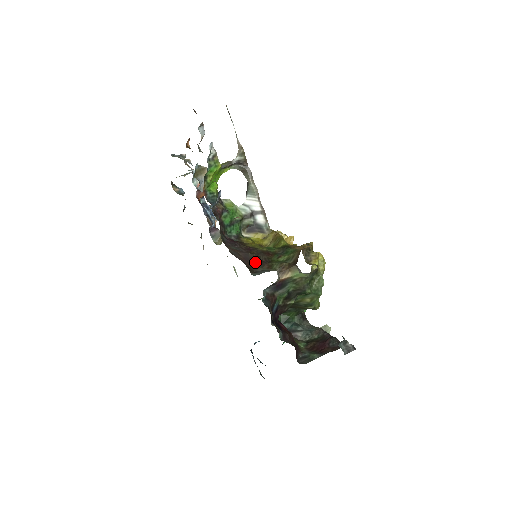
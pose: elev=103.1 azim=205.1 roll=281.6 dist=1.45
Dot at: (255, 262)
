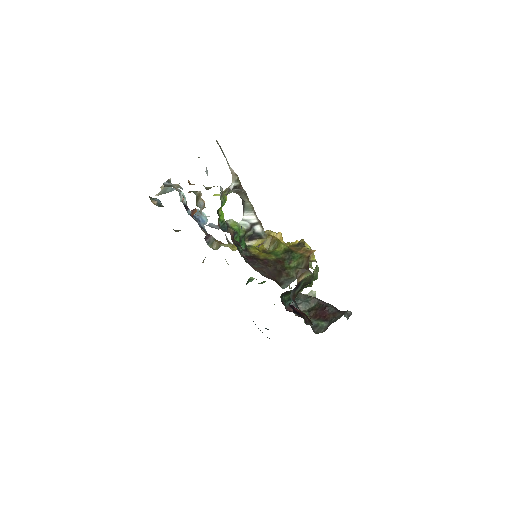
Dot at: (276, 274)
